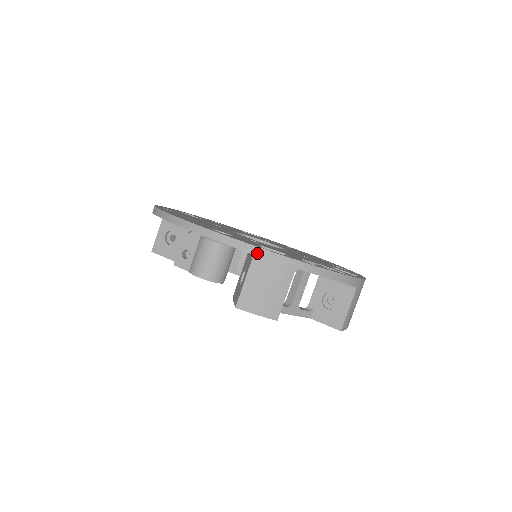
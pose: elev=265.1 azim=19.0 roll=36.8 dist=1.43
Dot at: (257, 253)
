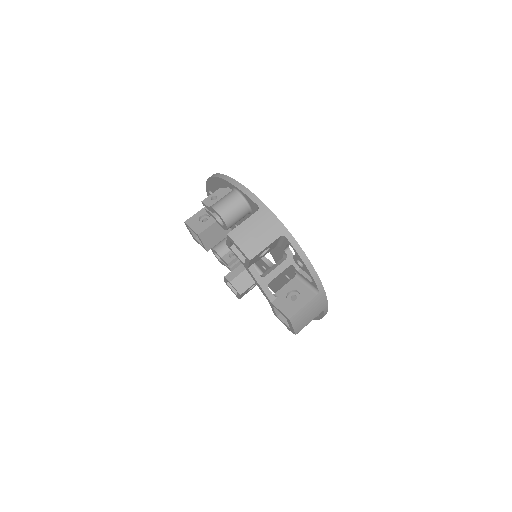
Dot at: (263, 209)
